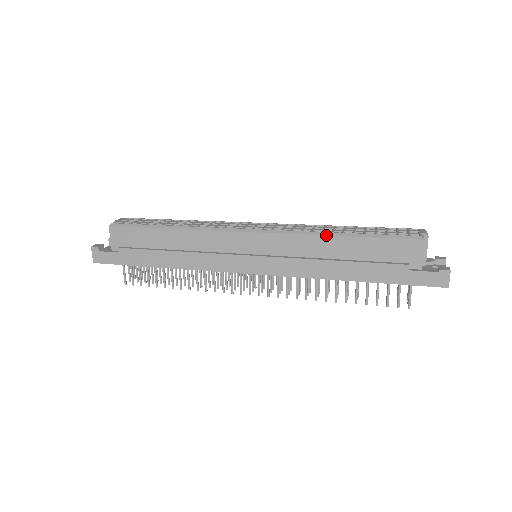
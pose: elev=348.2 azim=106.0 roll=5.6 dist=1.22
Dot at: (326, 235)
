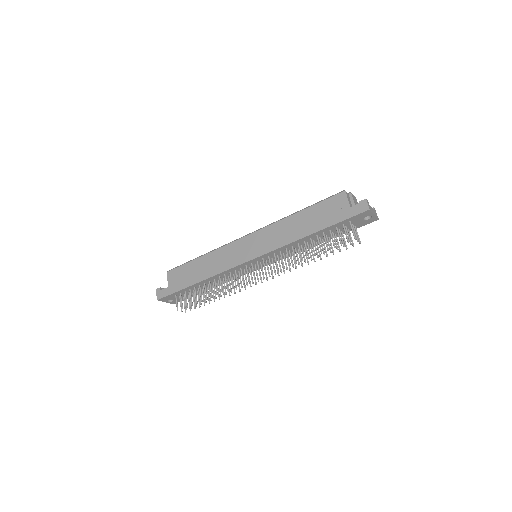
Dot at: (289, 216)
